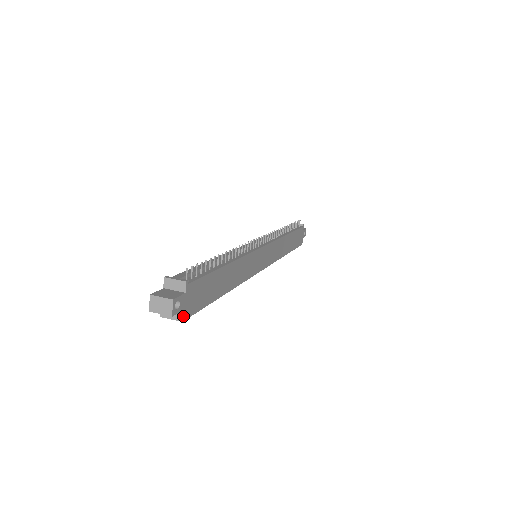
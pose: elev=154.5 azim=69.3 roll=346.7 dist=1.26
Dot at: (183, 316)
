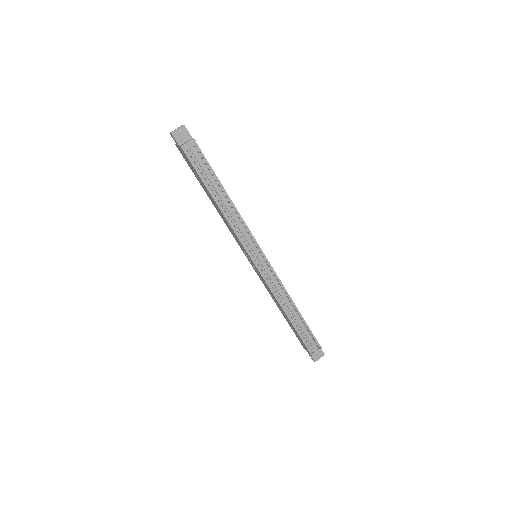
Dot at: occluded
